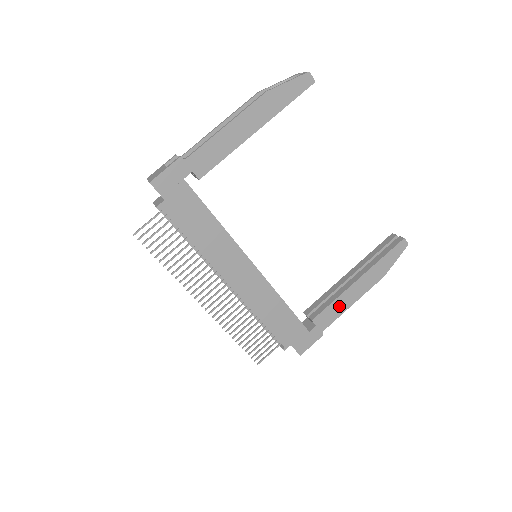
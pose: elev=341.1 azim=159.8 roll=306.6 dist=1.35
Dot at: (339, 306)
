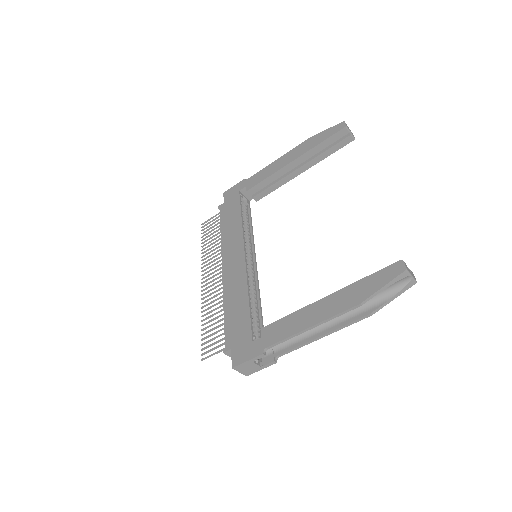
Dot at: (293, 323)
